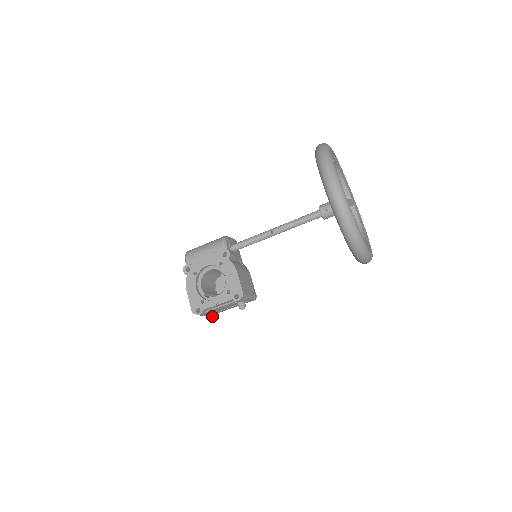
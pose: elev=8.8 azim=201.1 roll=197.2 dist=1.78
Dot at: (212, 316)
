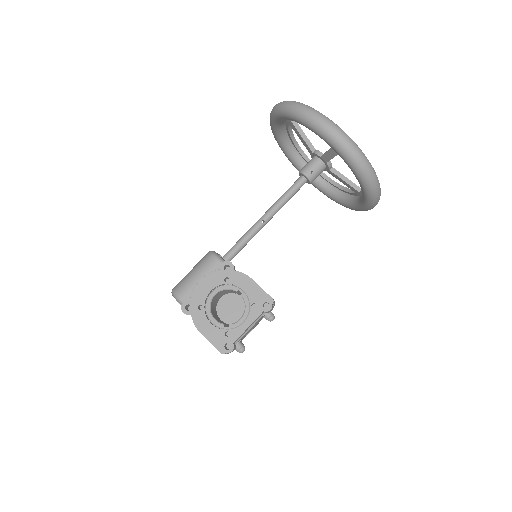
Dot at: (242, 347)
